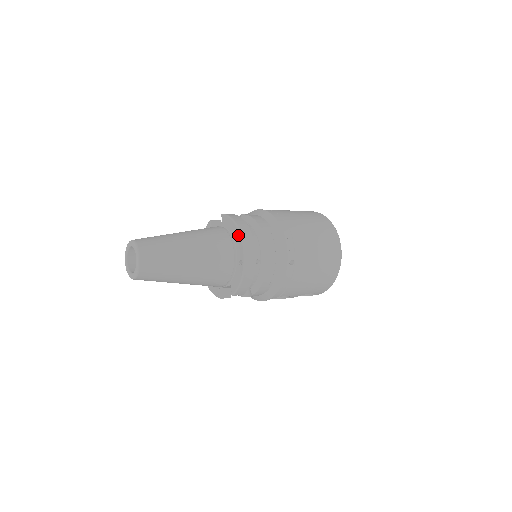
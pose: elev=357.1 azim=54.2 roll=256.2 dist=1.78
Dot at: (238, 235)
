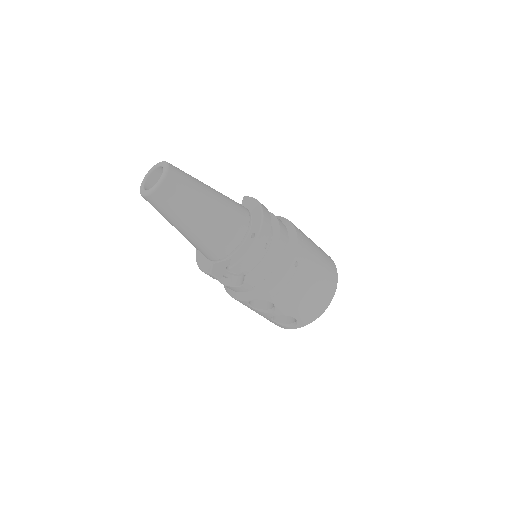
Dot at: (259, 211)
